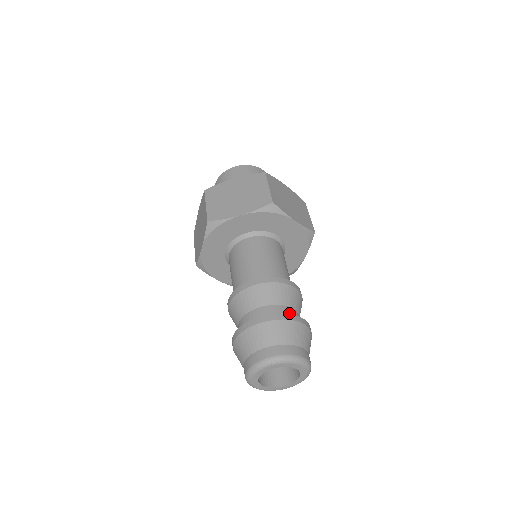
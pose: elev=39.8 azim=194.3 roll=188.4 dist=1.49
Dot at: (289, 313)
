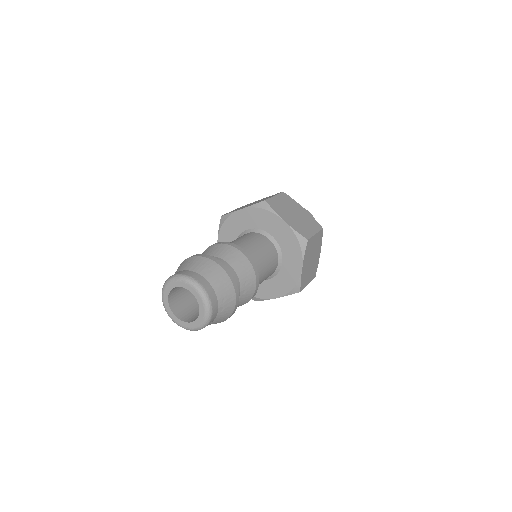
Dot at: occluded
